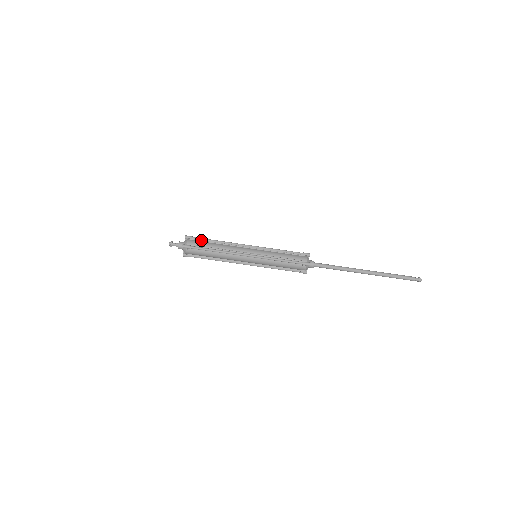
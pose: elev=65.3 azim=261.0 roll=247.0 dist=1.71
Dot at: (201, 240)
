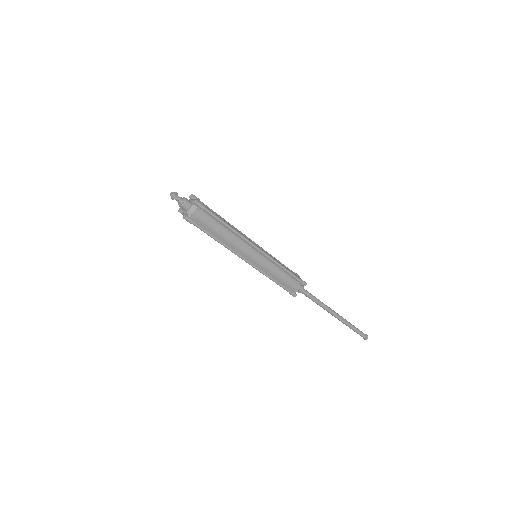
Dot at: (209, 208)
